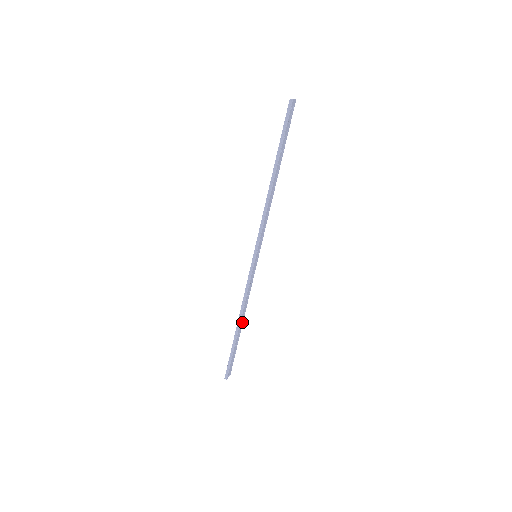
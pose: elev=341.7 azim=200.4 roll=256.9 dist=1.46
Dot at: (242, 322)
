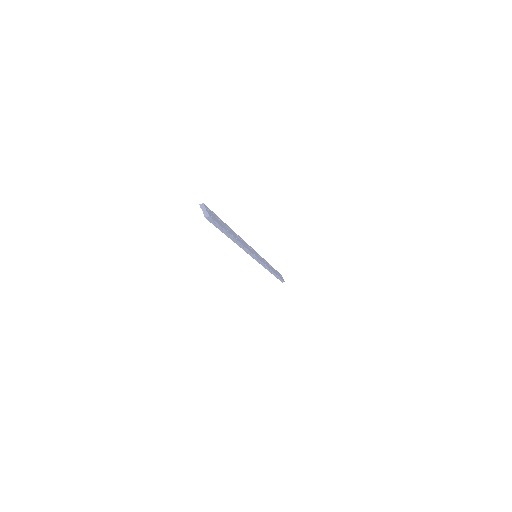
Dot at: (271, 267)
